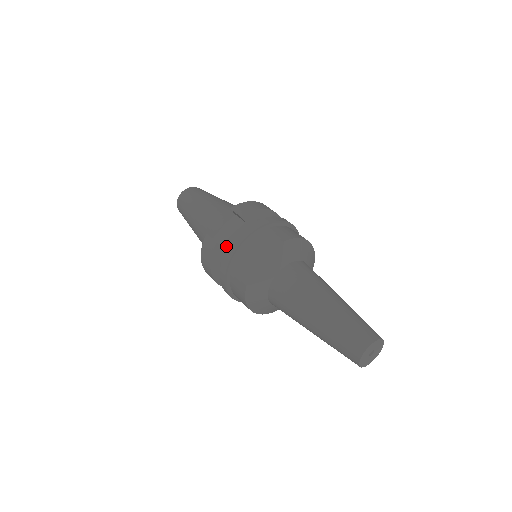
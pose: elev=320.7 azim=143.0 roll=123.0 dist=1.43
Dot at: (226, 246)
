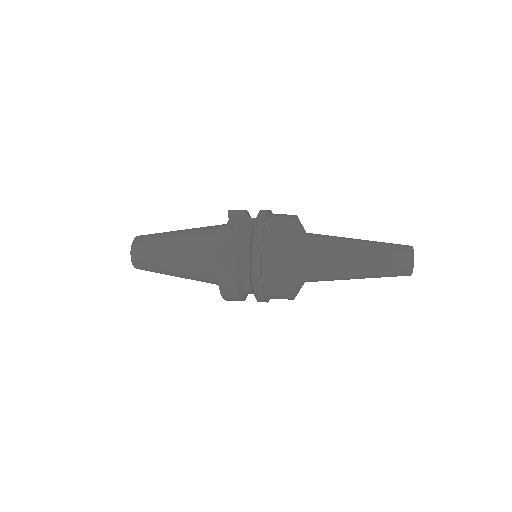
Dot at: (242, 234)
